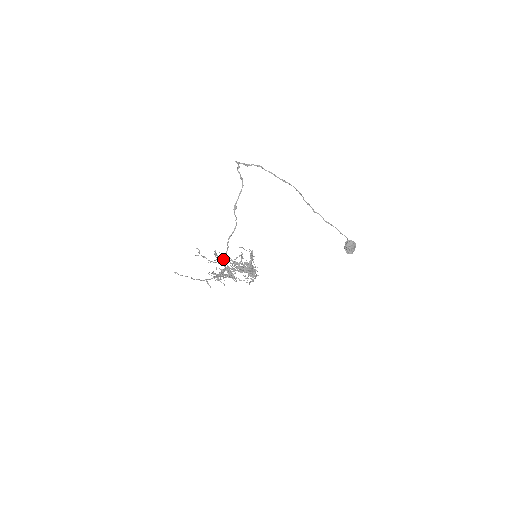
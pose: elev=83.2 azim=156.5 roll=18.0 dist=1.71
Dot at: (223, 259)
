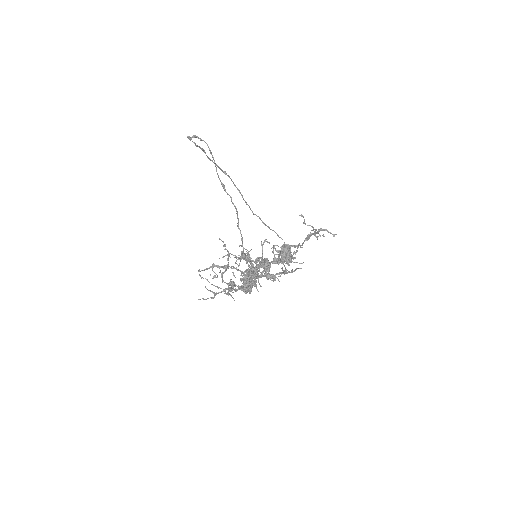
Dot at: (244, 256)
